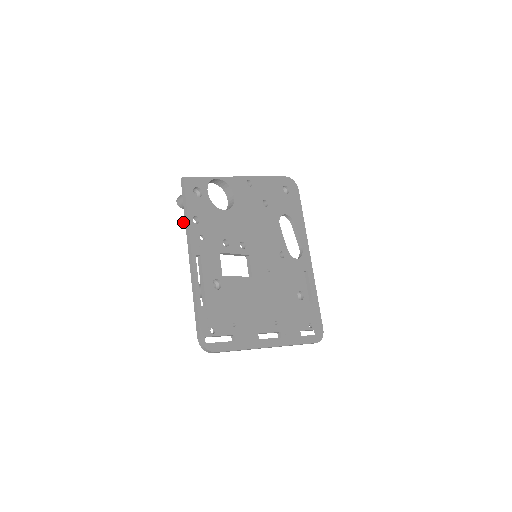
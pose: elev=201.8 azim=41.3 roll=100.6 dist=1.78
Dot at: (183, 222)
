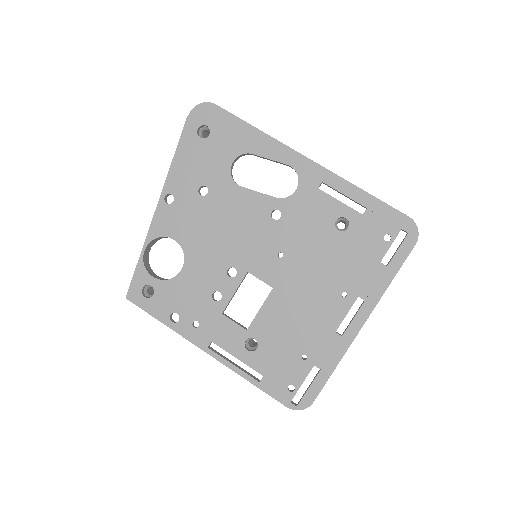
Dot at: occluded
